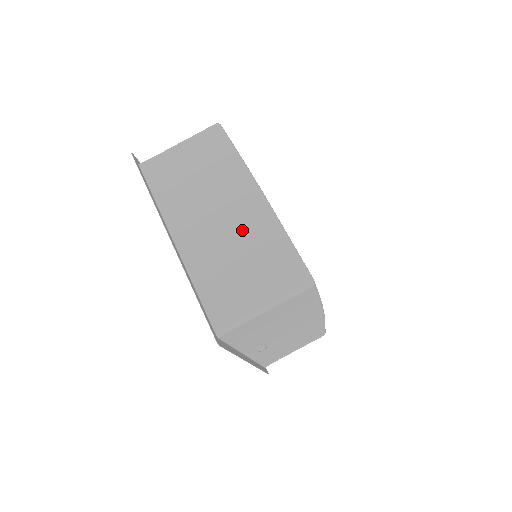
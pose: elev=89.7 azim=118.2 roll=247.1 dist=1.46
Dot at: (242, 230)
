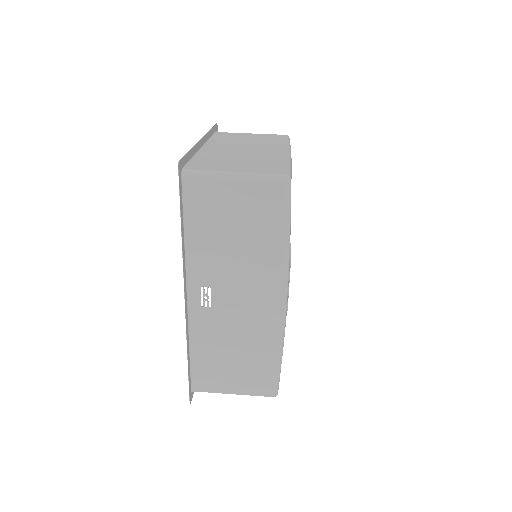
Dot at: (258, 154)
